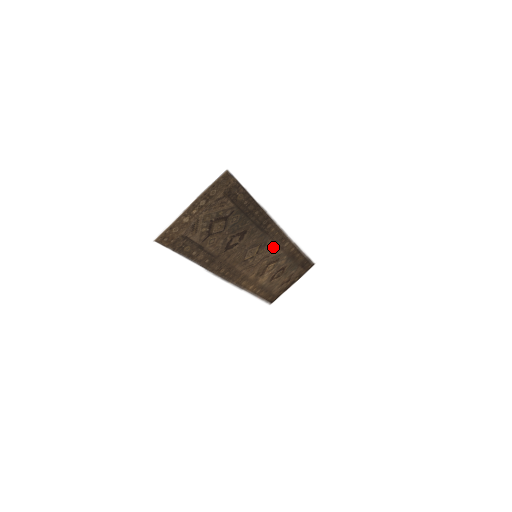
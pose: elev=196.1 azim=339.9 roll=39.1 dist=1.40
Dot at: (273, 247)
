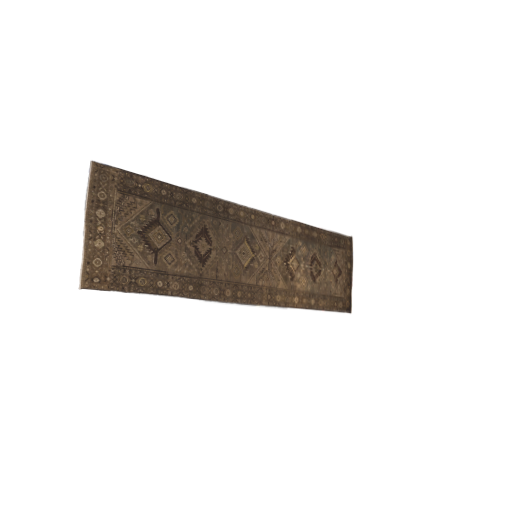
Dot at: (268, 236)
